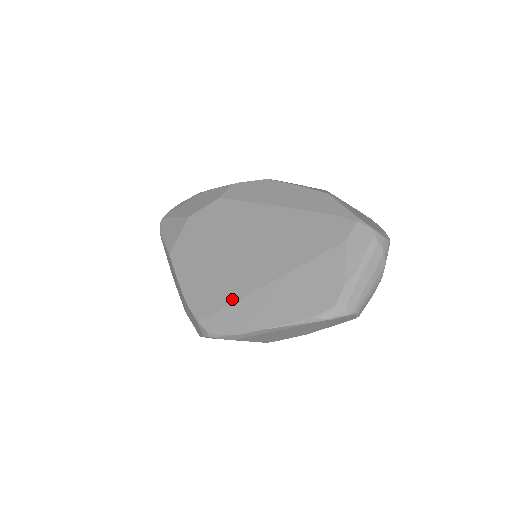
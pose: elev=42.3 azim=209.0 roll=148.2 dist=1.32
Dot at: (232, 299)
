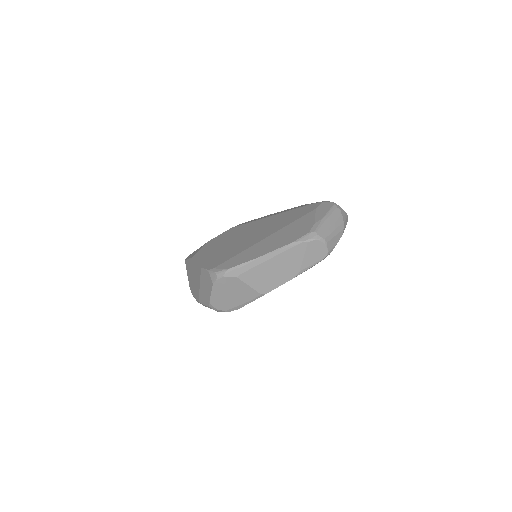
Dot at: (236, 254)
